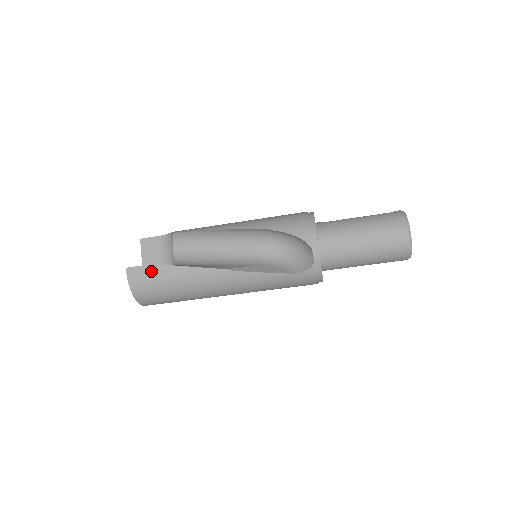
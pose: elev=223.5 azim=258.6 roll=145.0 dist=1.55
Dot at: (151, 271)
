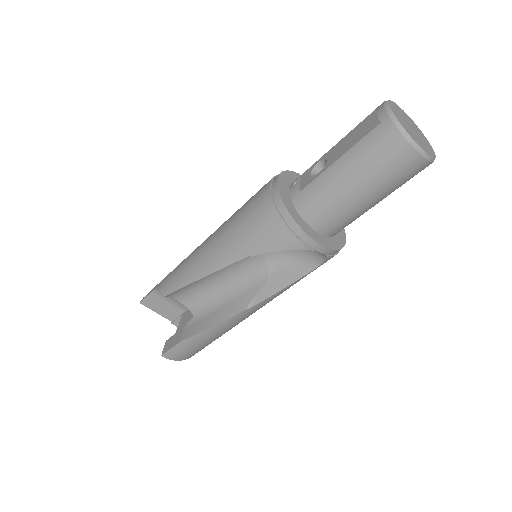
Dot at: (183, 347)
